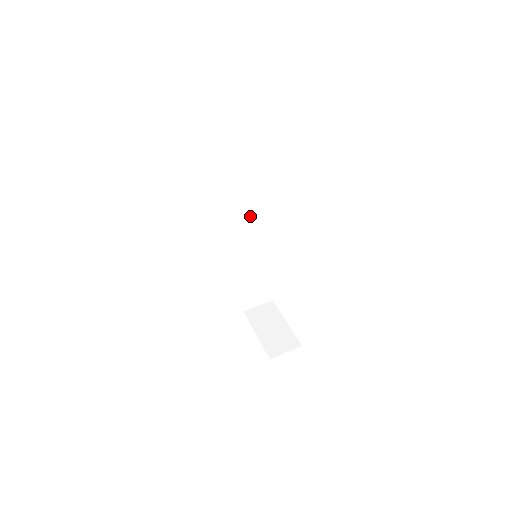
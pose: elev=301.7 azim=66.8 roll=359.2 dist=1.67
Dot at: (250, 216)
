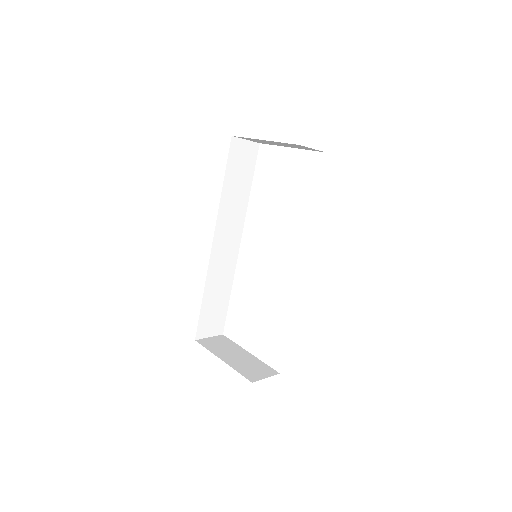
Dot at: (240, 222)
